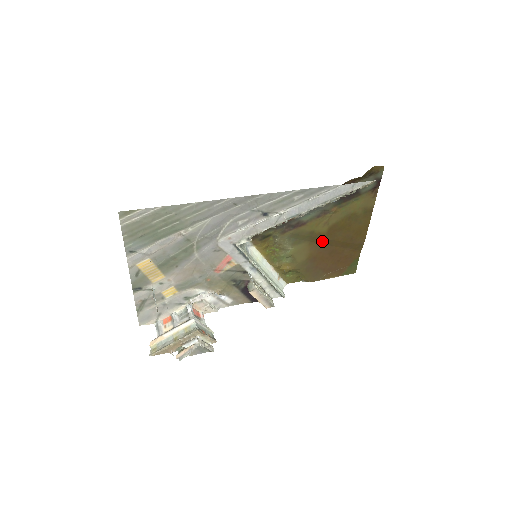
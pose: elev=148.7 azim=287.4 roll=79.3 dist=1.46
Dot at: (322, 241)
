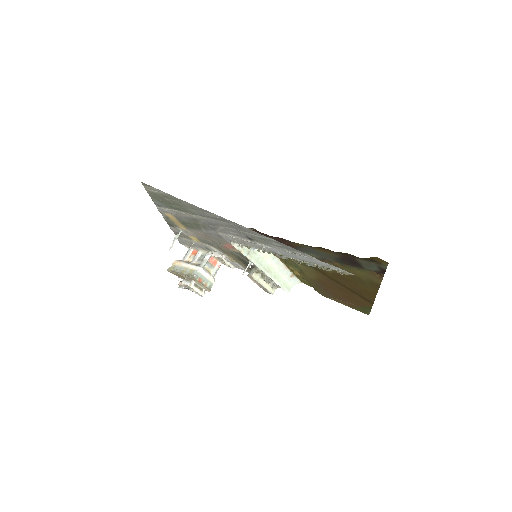
Dot at: (329, 276)
